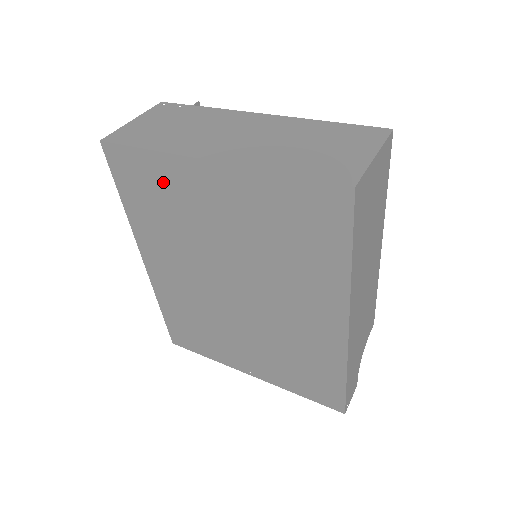
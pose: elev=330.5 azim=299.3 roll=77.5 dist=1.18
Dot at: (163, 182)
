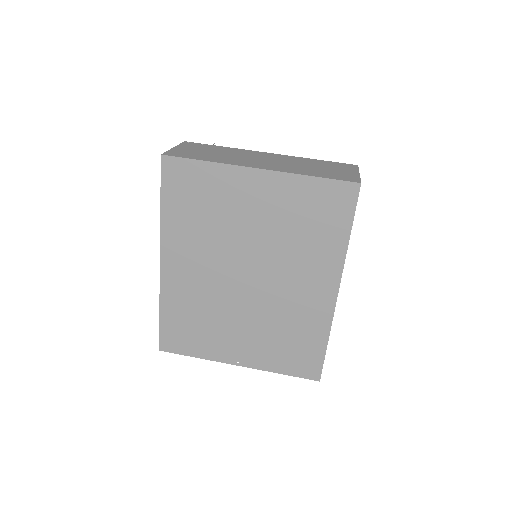
Dot at: (211, 187)
